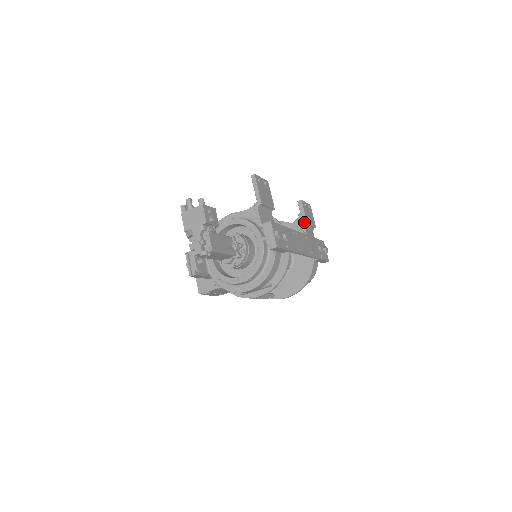
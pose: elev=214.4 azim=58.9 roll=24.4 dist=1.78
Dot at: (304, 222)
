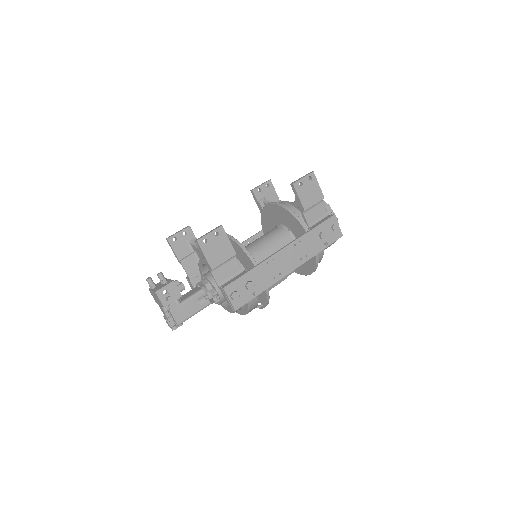
Dot at: (301, 208)
